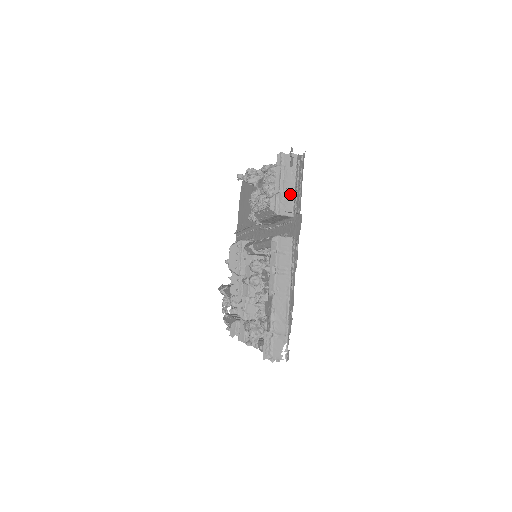
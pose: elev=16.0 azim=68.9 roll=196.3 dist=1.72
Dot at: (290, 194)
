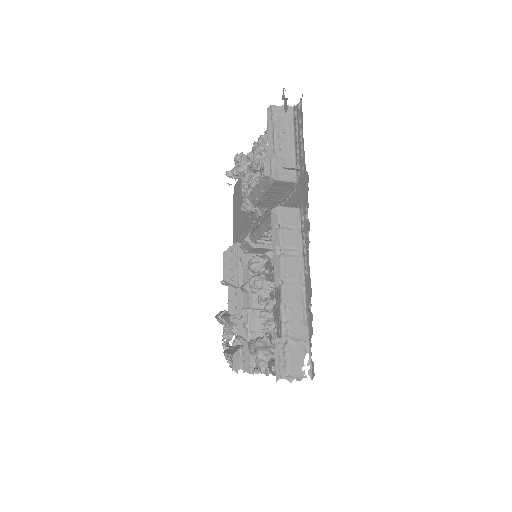
Dot at: (289, 154)
